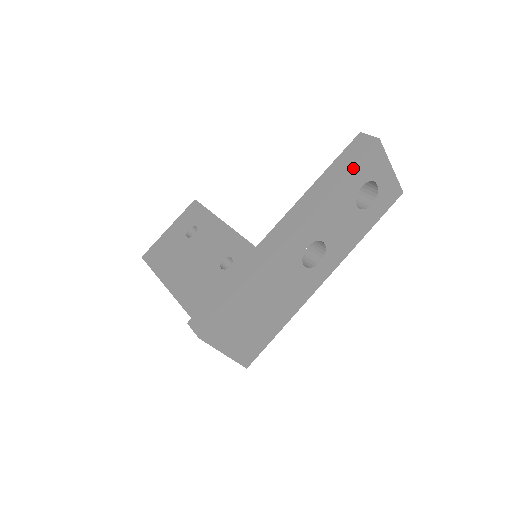
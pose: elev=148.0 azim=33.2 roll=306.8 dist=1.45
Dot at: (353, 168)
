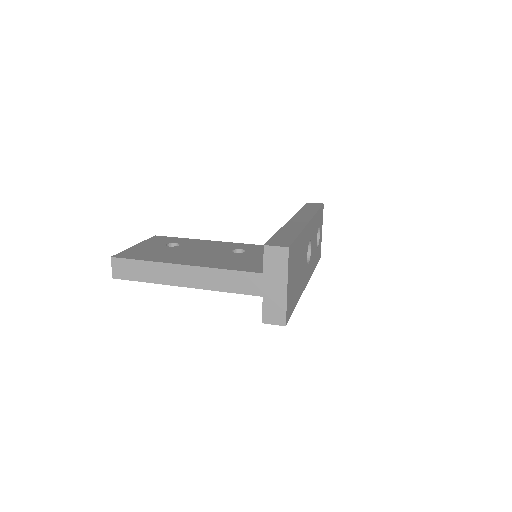
Dot at: (320, 208)
